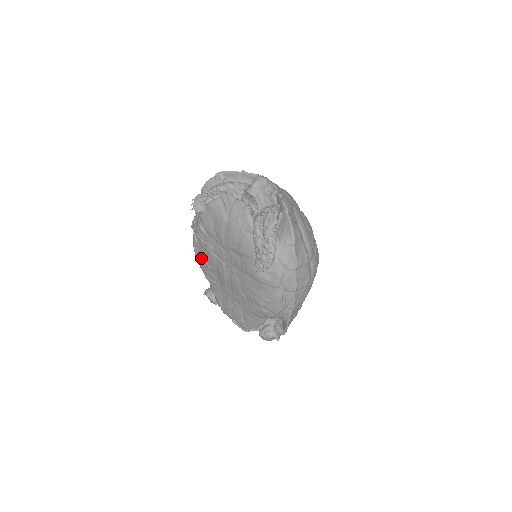
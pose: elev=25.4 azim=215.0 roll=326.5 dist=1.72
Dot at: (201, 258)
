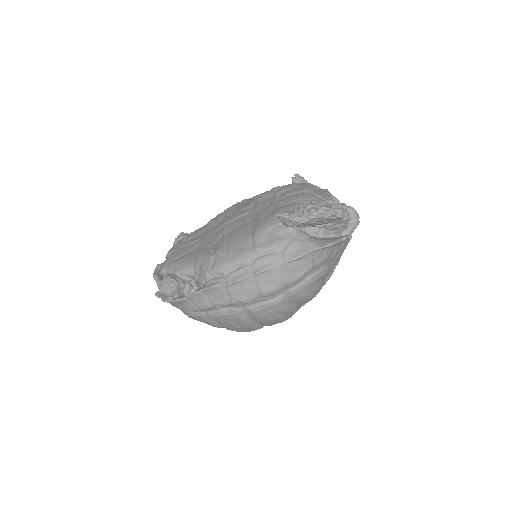
Dot at: occluded
